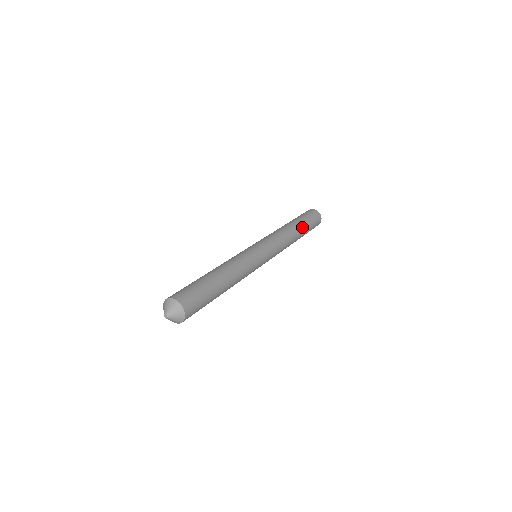
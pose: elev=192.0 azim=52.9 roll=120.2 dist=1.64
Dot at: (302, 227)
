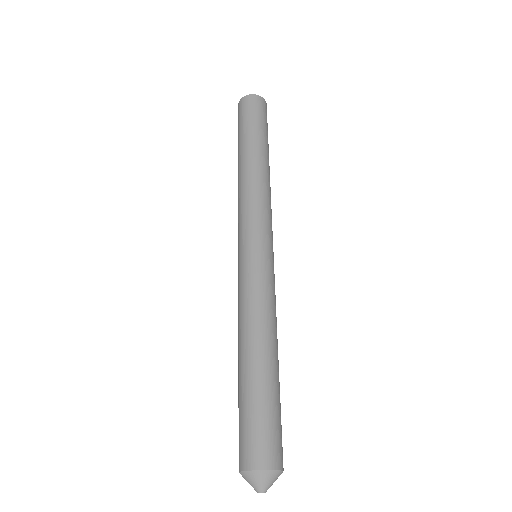
Dot at: (268, 153)
